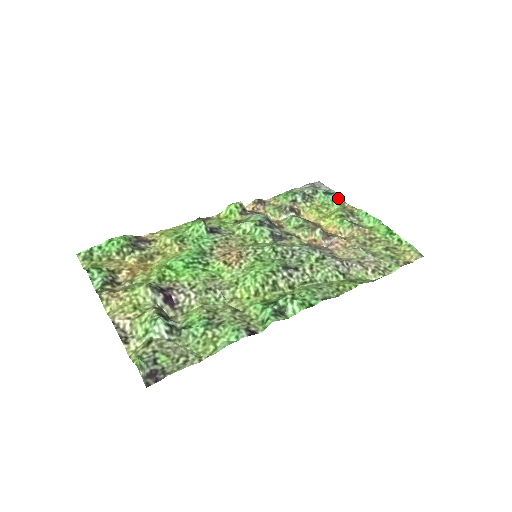
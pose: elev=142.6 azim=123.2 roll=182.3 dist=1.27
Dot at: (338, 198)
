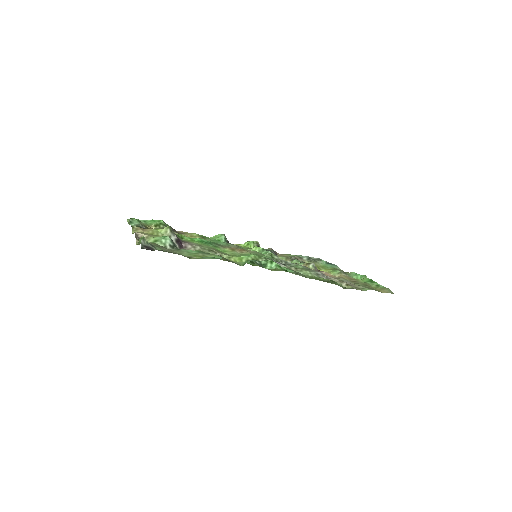
Dot at: (337, 267)
